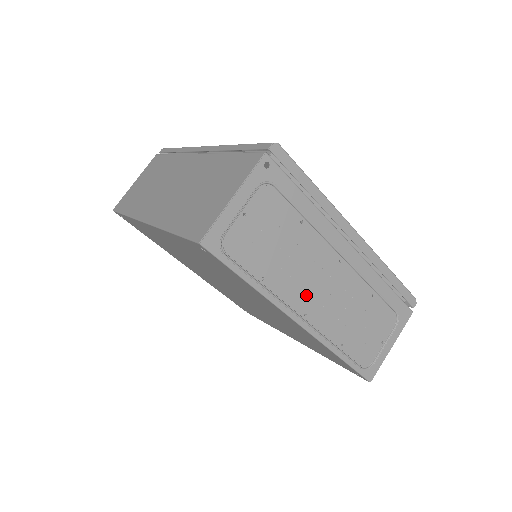
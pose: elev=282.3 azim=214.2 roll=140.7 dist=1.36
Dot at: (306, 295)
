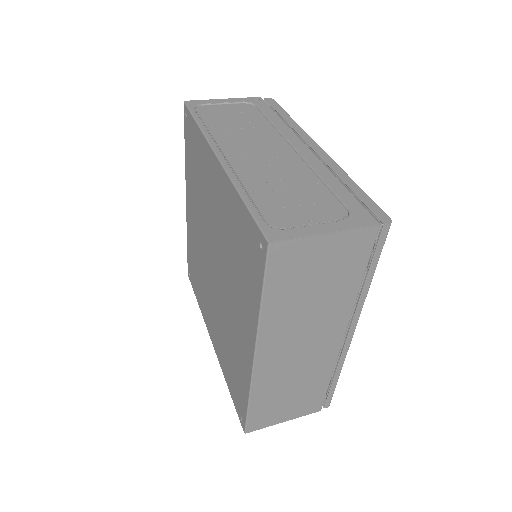
Dot at: (239, 148)
